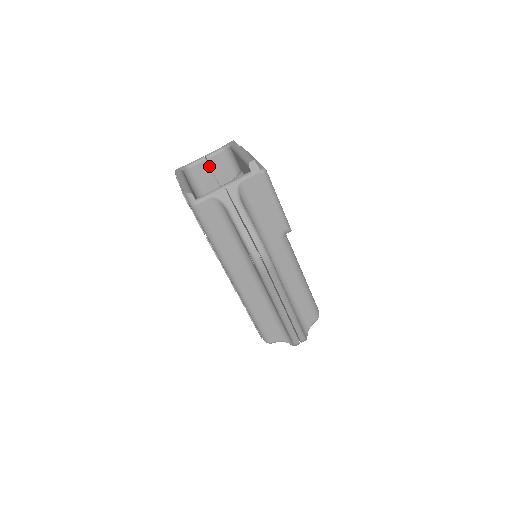
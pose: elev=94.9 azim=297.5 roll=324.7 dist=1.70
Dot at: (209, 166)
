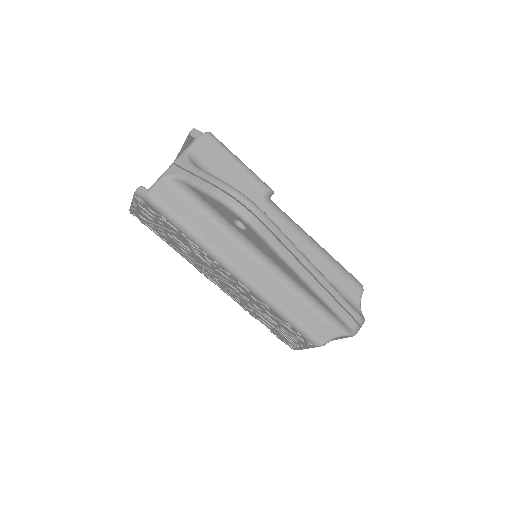
Dot at: occluded
